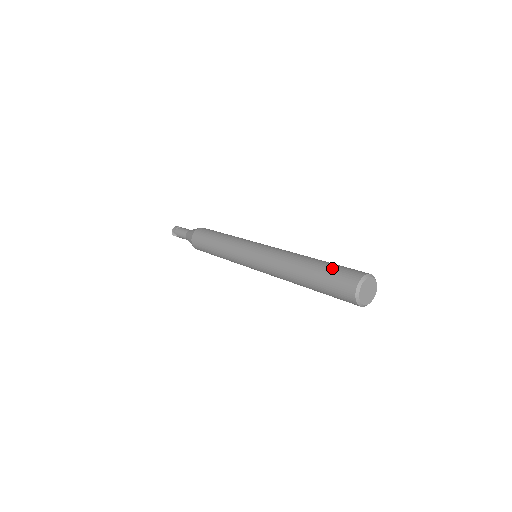
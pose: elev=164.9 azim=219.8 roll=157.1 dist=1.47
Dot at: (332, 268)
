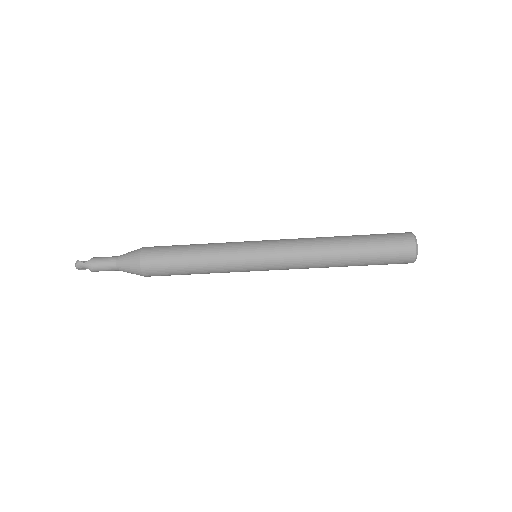
Dot at: occluded
